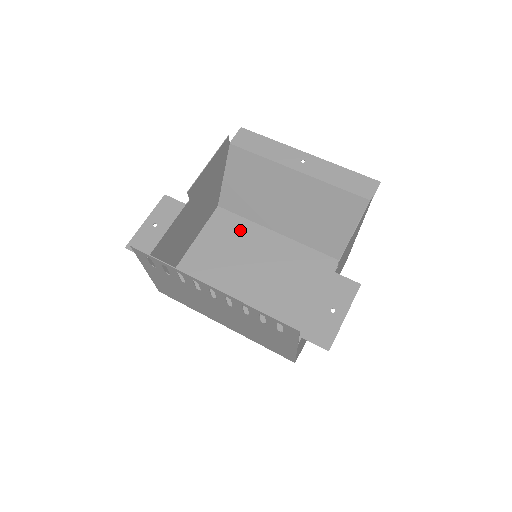
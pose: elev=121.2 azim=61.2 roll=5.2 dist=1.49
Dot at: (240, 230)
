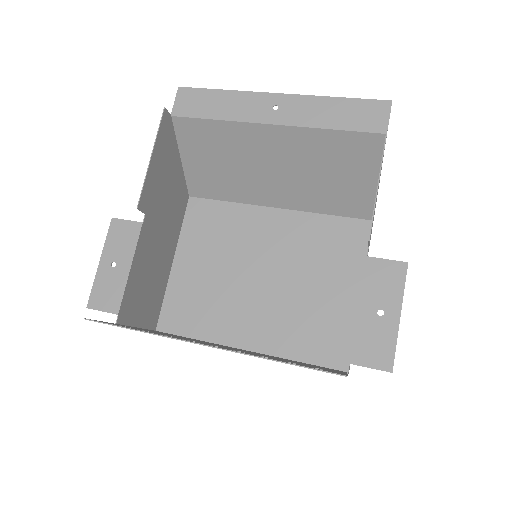
Dot at: (226, 220)
